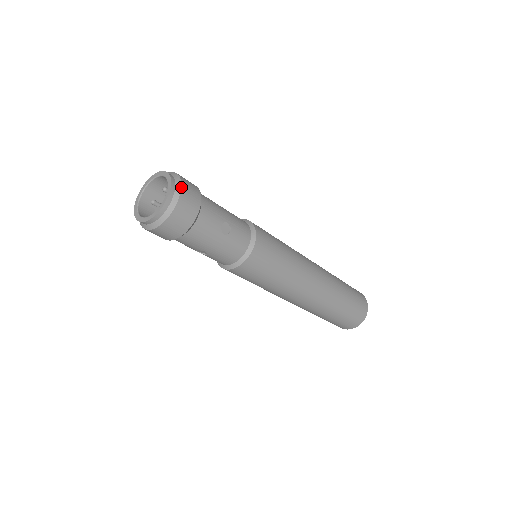
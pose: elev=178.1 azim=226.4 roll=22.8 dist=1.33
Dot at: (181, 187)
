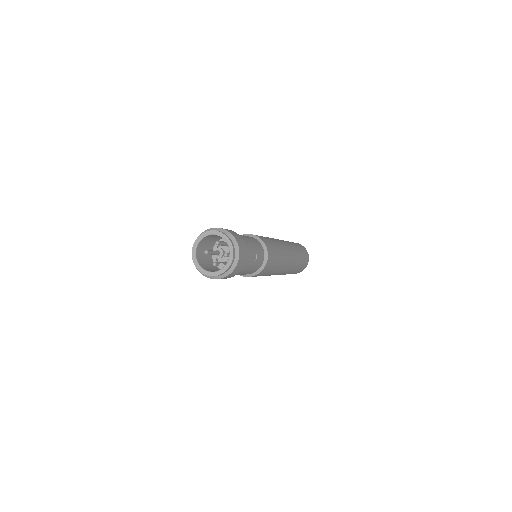
Dot at: (238, 247)
